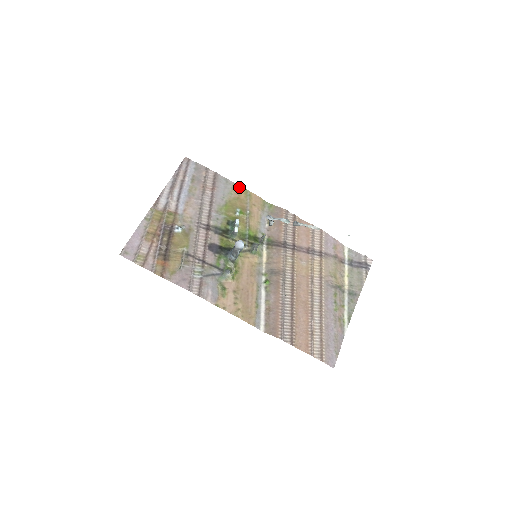
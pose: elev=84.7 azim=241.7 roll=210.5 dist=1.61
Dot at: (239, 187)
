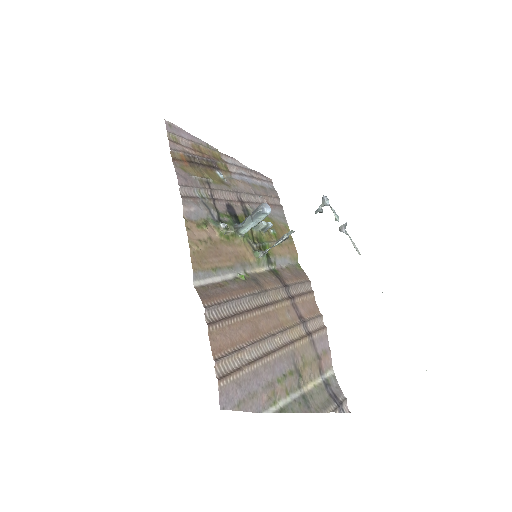
Dot at: (289, 230)
